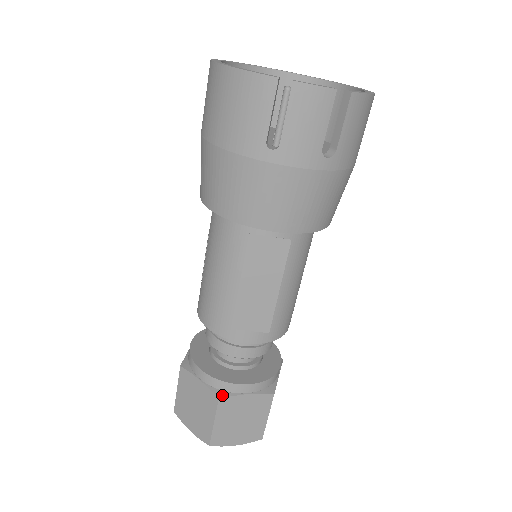
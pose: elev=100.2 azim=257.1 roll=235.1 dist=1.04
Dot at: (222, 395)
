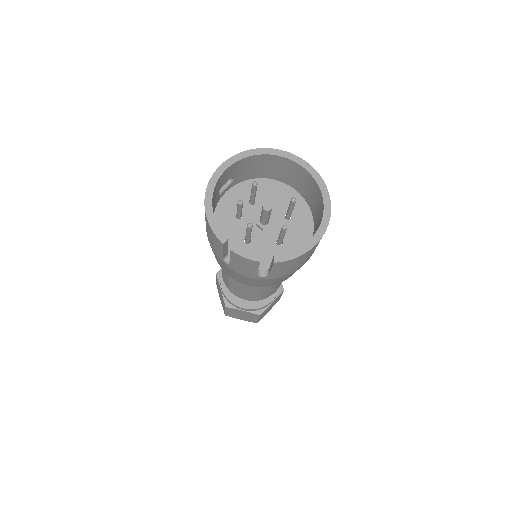
Dot at: (228, 306)
